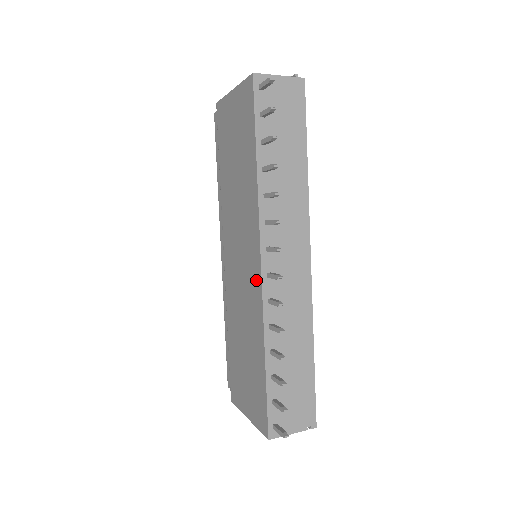
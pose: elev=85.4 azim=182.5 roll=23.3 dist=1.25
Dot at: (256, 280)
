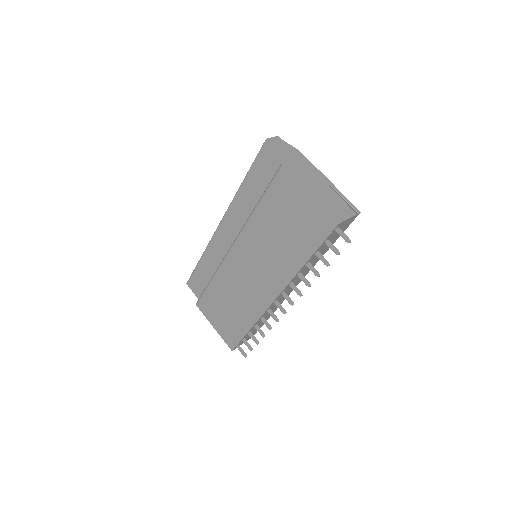
Dot at: (265, 299)
